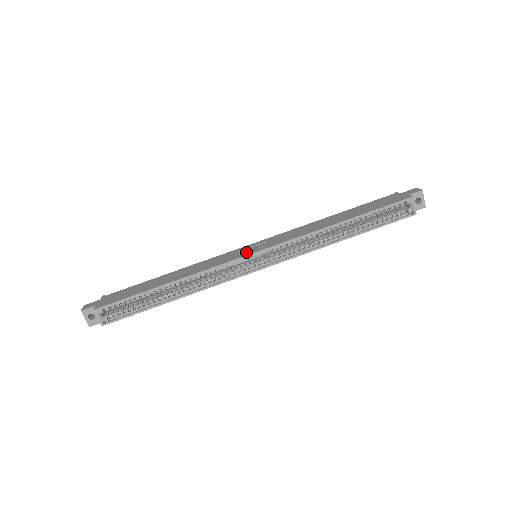
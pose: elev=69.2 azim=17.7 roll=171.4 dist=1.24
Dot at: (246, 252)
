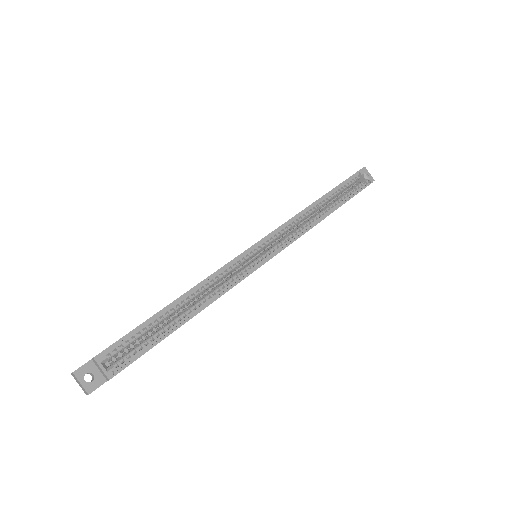
Dot at: occluded
